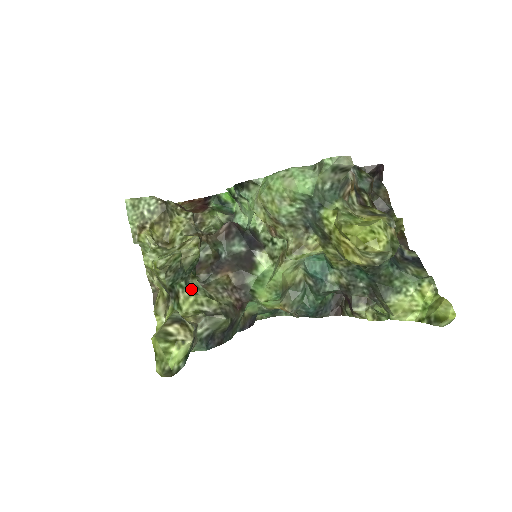
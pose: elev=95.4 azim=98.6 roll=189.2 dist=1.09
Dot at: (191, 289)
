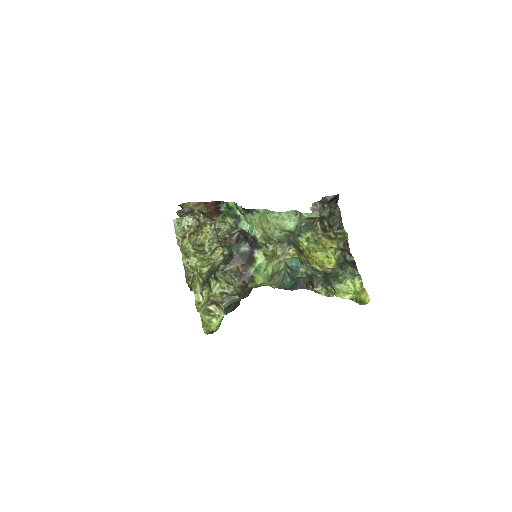
Dot at: (217, 279)
